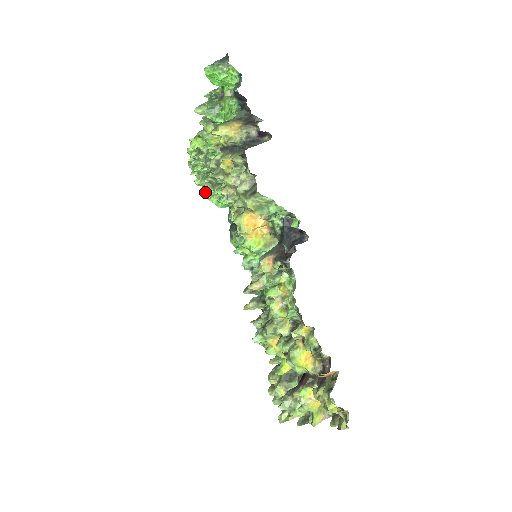
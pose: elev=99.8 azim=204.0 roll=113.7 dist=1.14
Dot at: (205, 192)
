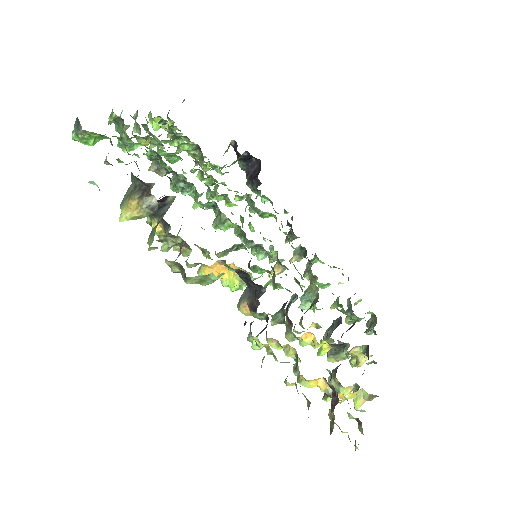
Dot at: occluded
